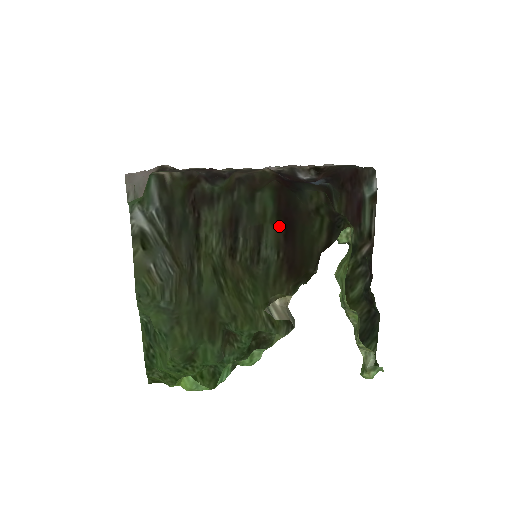
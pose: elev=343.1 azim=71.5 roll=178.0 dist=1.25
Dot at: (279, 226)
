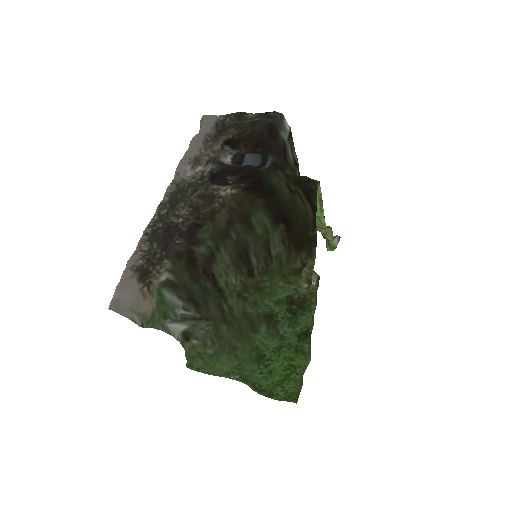
Dot at: (281, 228)
